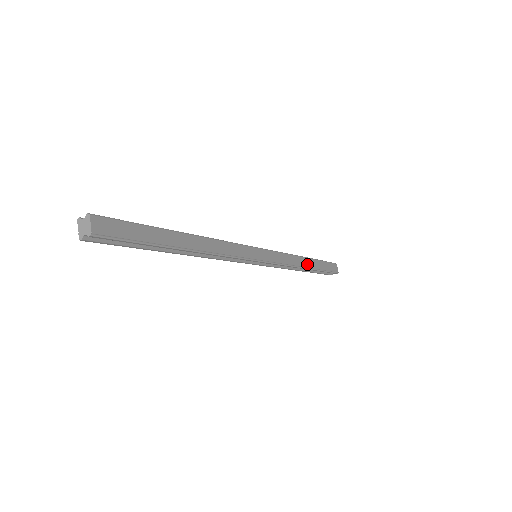
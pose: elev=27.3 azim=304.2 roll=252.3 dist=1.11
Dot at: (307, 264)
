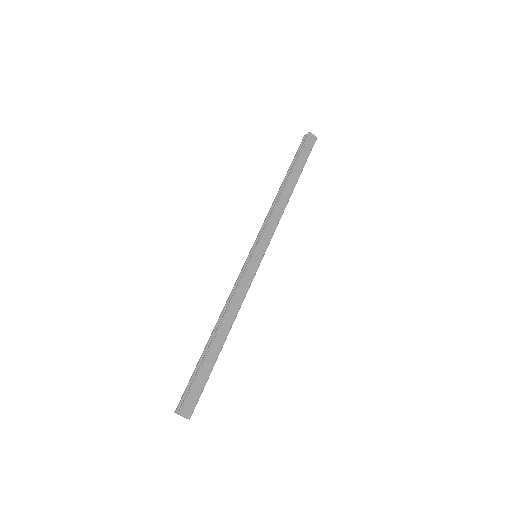
Dot at: (290, 189)
